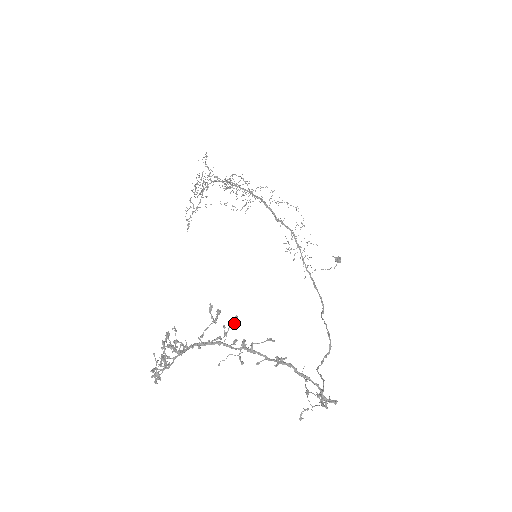
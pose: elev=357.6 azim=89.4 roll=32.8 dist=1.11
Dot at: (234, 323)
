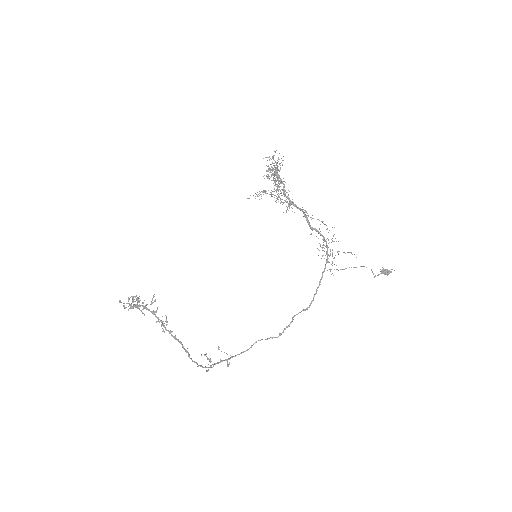
Dot at: (154, 312)
